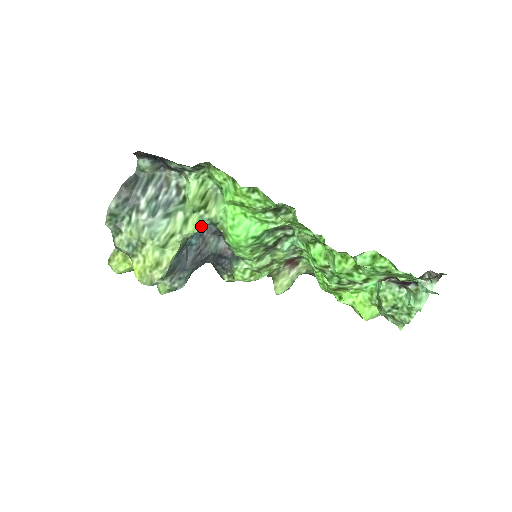
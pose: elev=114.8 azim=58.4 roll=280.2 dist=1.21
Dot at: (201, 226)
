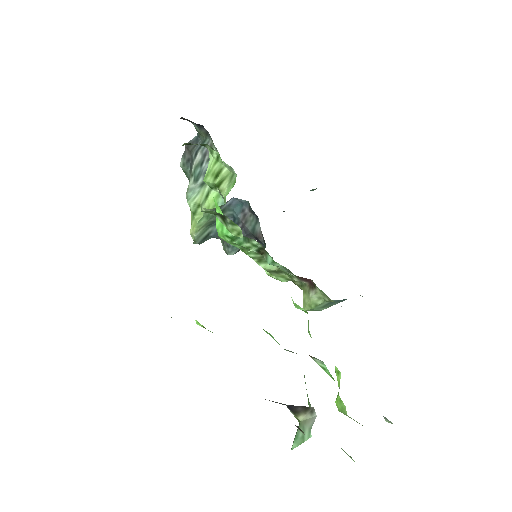
Dot at: occluded
